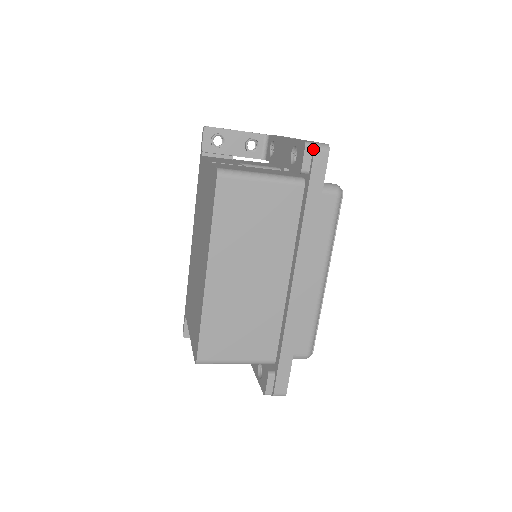
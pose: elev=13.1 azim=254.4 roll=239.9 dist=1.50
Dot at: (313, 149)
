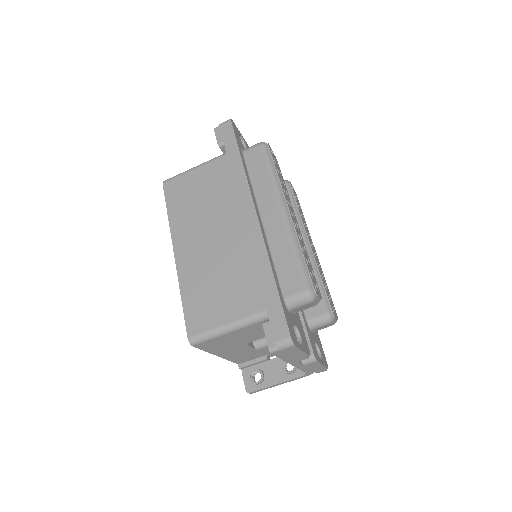
Dot at: (220, 127)
